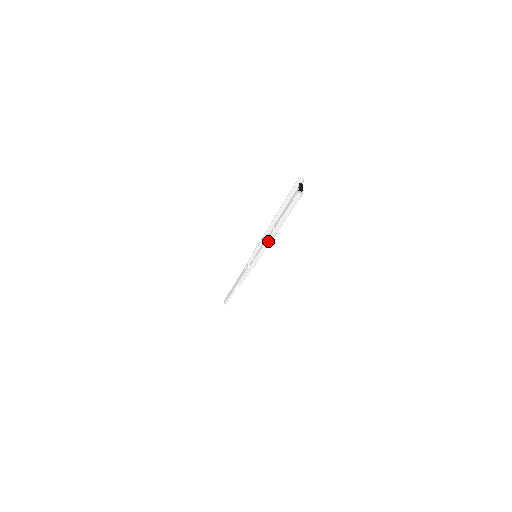
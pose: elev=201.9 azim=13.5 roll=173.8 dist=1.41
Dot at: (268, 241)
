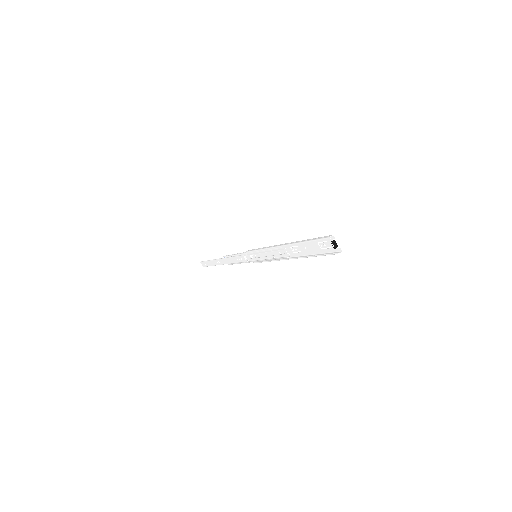
Dot at: occluded
